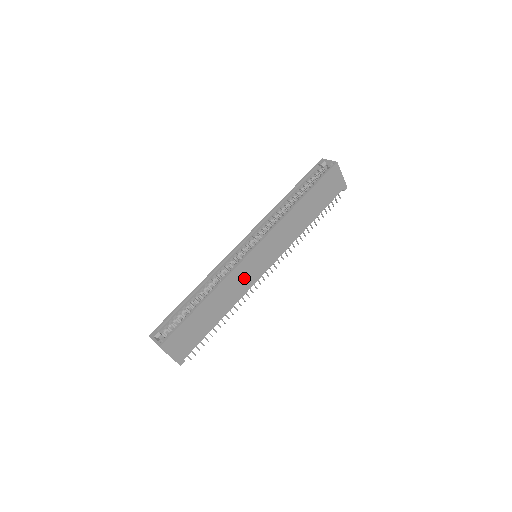
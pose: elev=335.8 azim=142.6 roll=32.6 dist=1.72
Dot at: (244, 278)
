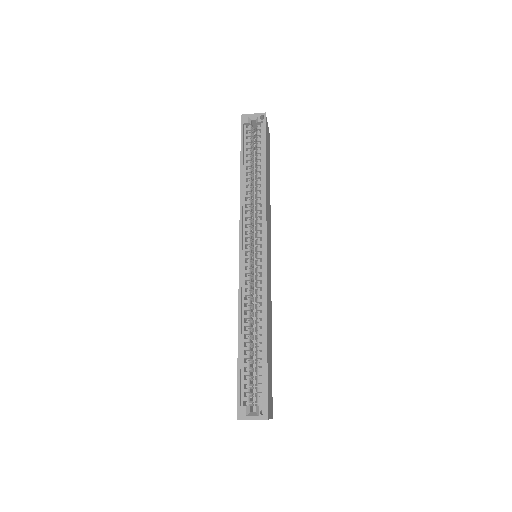
Dot at: (269, 286)
